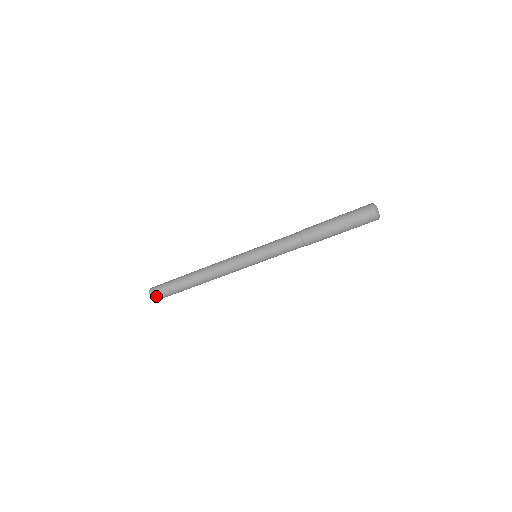
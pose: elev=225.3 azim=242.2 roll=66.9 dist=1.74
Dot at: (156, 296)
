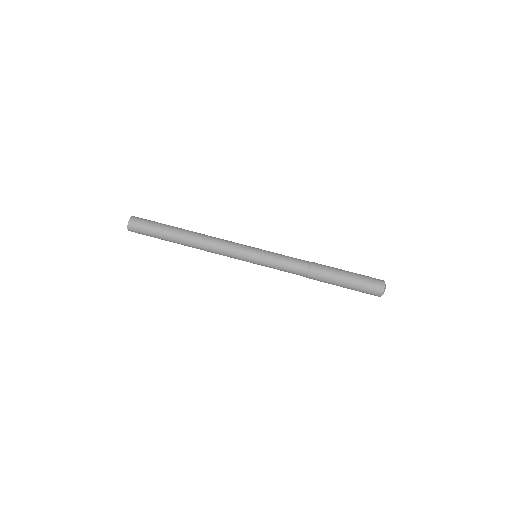
Dot at: (135, 223)
